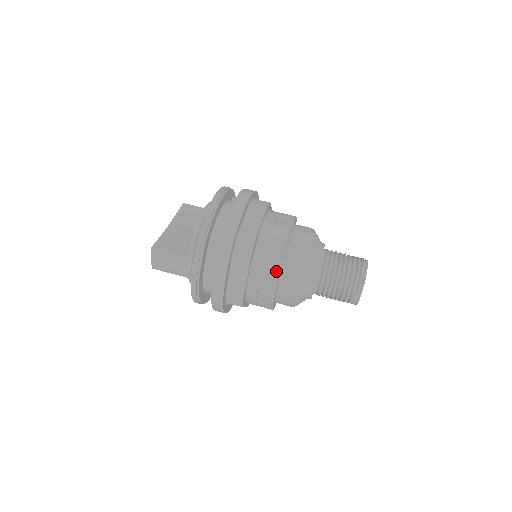
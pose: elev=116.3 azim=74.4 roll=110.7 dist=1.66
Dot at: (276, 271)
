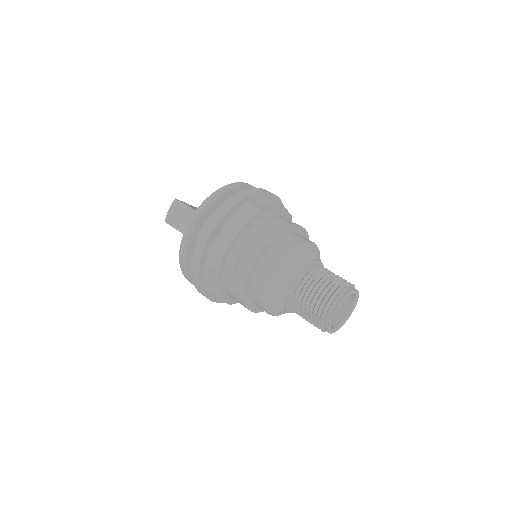
Dot at: (265, 241)
